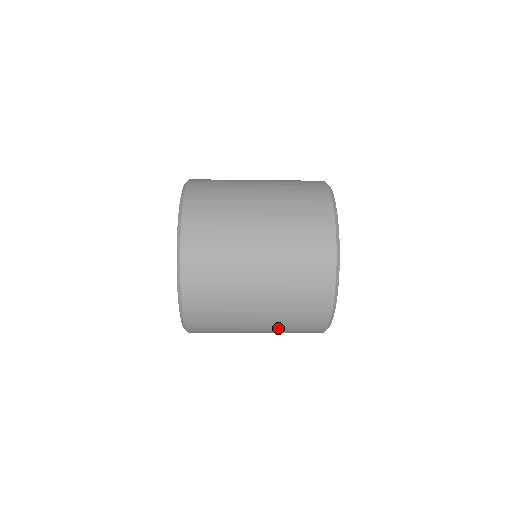
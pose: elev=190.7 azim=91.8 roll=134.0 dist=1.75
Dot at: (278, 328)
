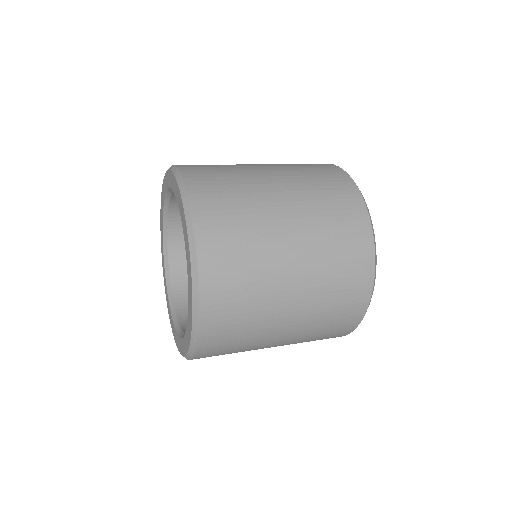
Dot at: (301, 339)
